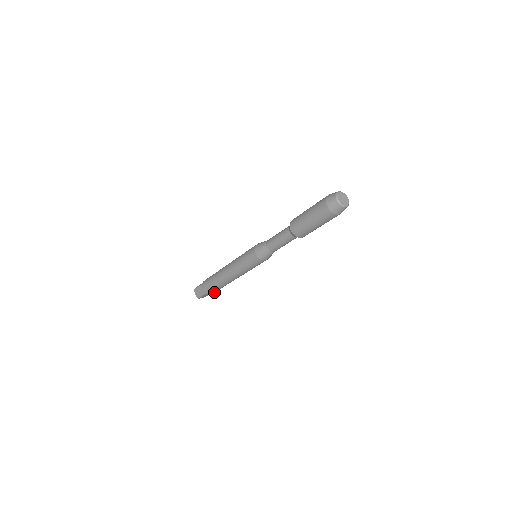
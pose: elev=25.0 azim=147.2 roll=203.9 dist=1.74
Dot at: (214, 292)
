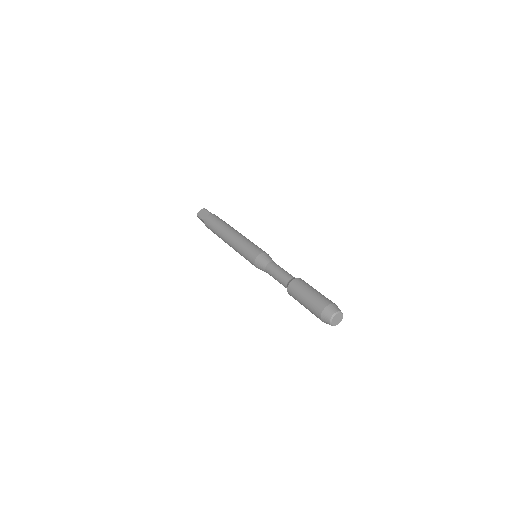
Dot at: occluded
